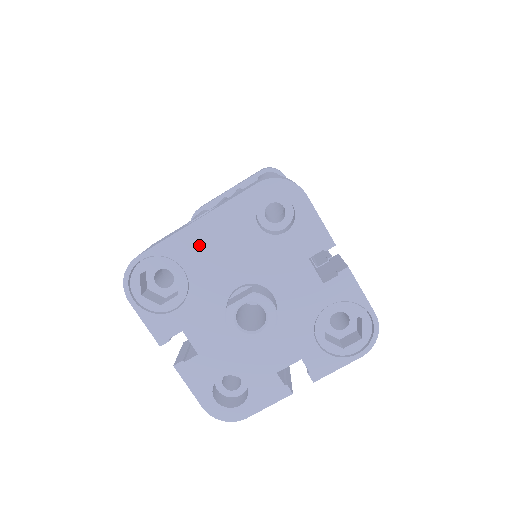
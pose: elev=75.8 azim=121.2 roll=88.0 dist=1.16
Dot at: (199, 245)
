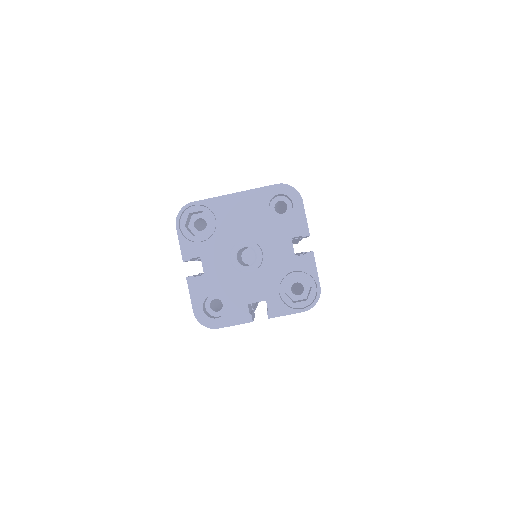
Dot at: (231, 208)
